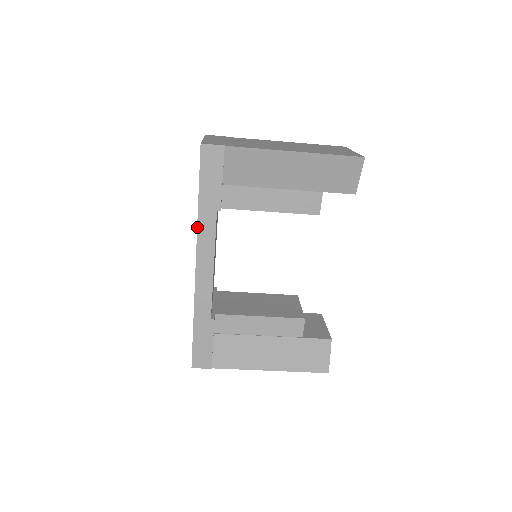
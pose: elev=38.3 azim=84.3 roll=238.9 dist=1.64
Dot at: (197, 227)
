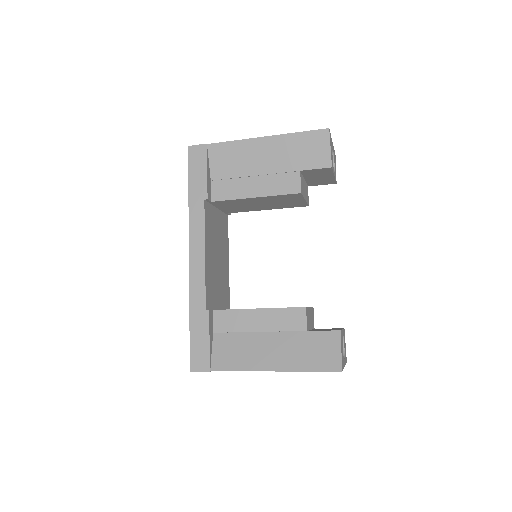
Dot at: occluded
